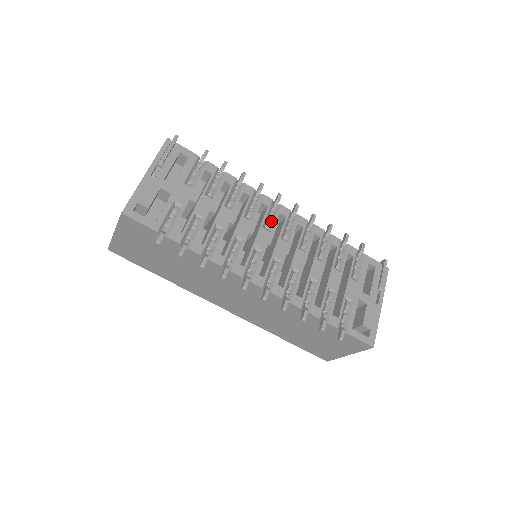
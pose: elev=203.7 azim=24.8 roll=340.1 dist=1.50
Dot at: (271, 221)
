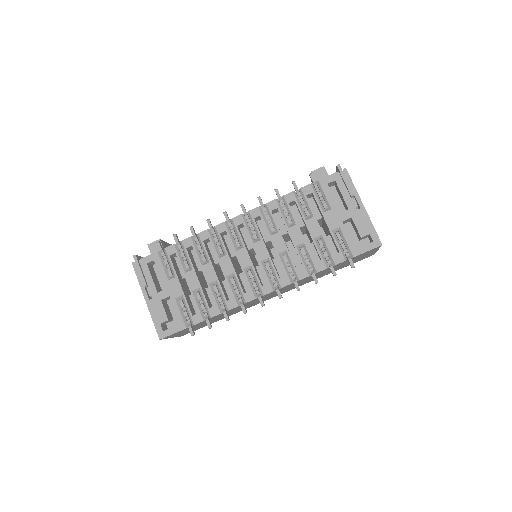
Dot at: (237, 238)
